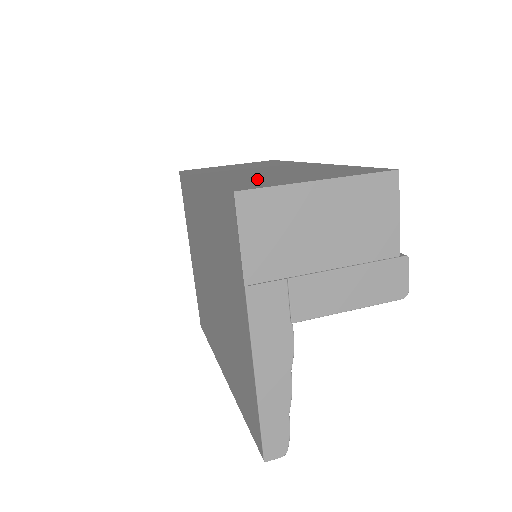
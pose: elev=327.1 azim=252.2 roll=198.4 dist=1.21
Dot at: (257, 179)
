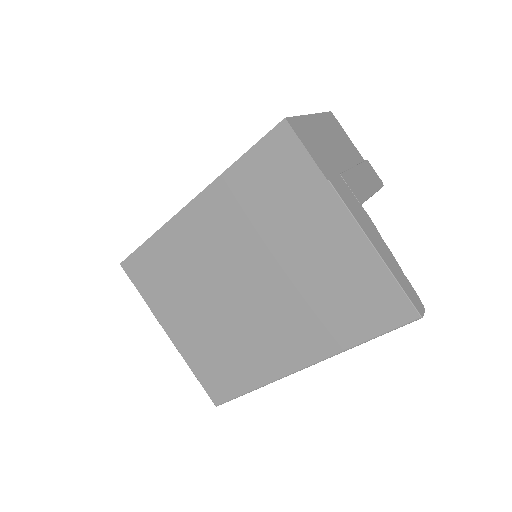
Dot at: occluded
